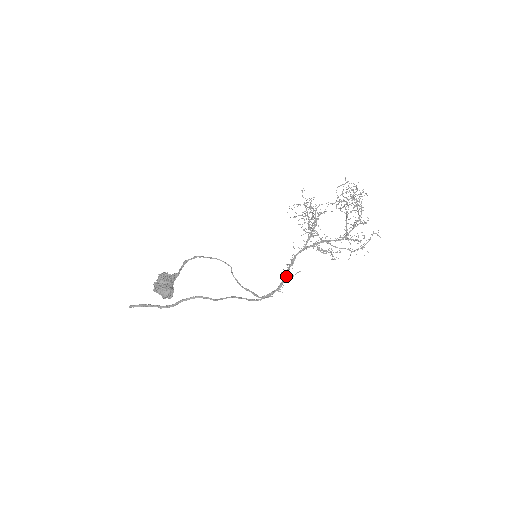
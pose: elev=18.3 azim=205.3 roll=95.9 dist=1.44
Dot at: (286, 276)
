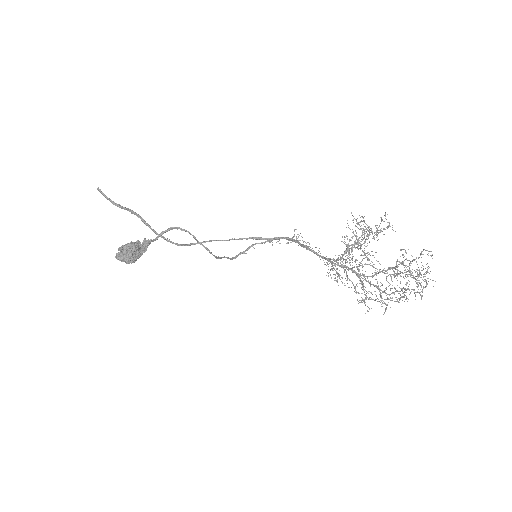
Dot at: (289, 240)
